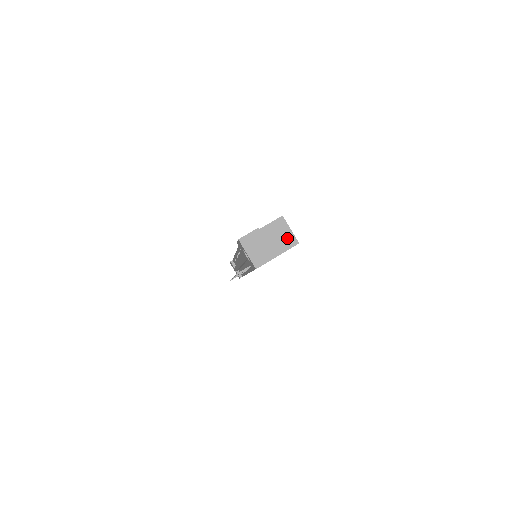
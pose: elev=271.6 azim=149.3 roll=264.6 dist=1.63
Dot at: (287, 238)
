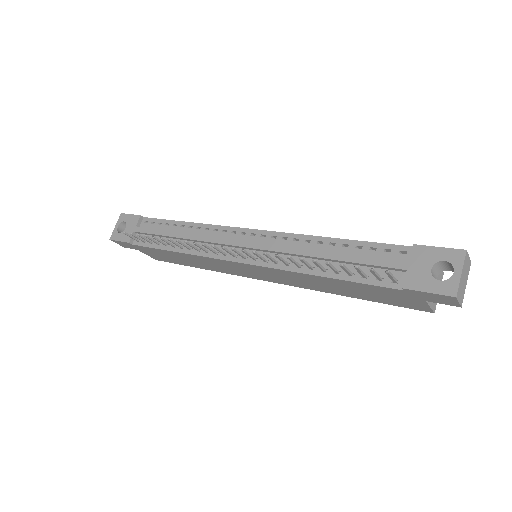
Dot at: occluded
